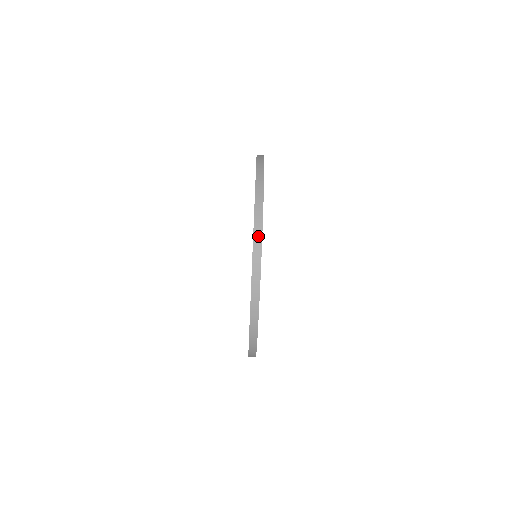
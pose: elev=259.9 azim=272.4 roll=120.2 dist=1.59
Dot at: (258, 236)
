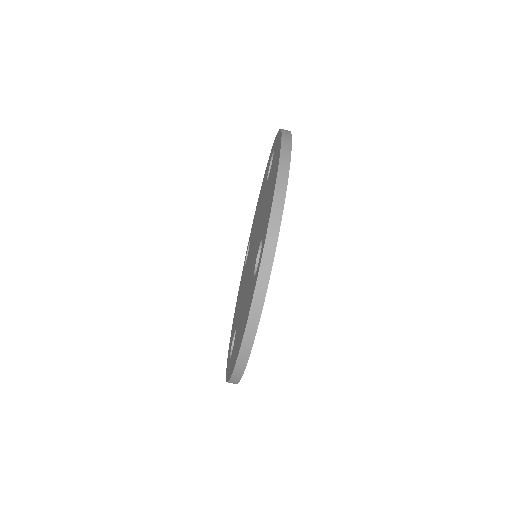
Dot at: (284, 171)
